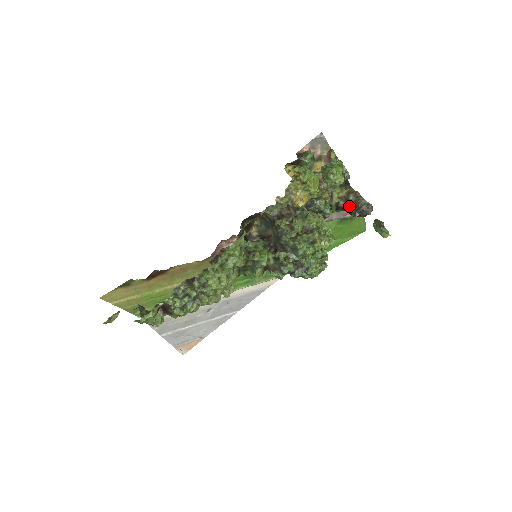
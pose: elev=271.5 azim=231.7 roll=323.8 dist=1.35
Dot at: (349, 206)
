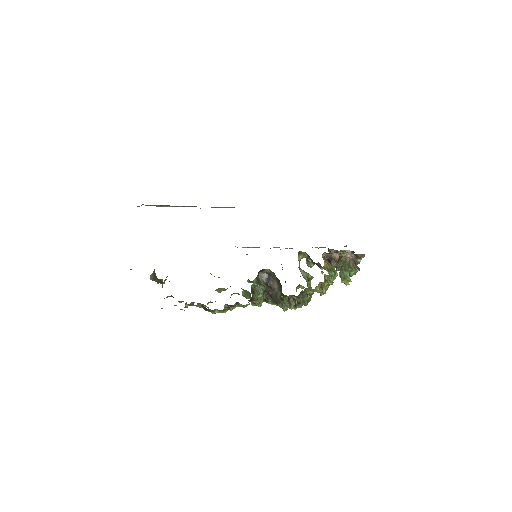
Dot at: occluded
